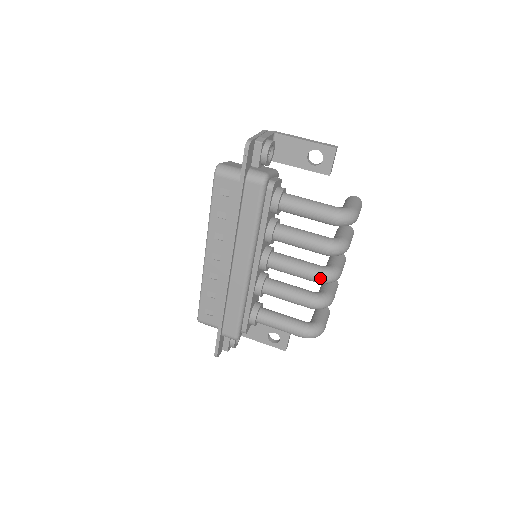
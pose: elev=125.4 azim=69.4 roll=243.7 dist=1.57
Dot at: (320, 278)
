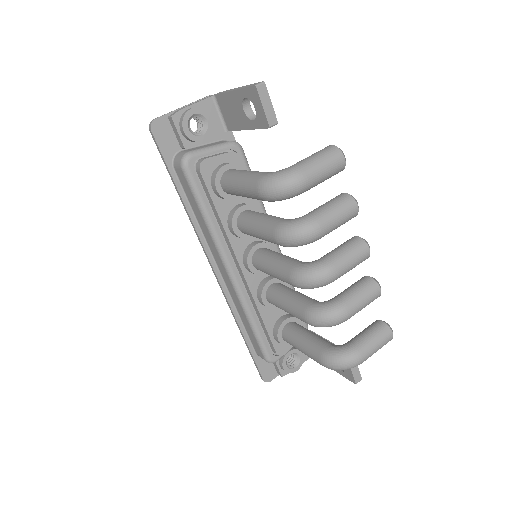
Dot at: (294, 281)
